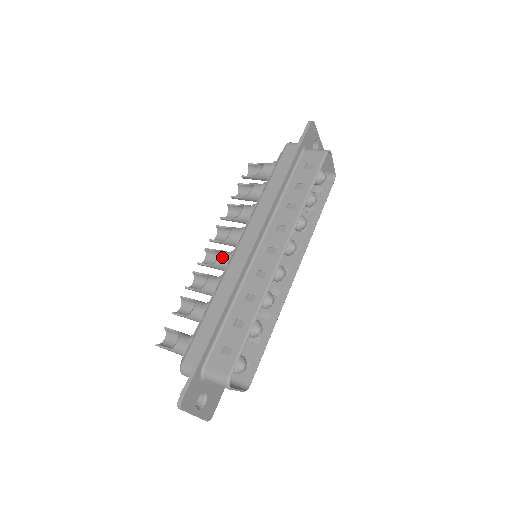
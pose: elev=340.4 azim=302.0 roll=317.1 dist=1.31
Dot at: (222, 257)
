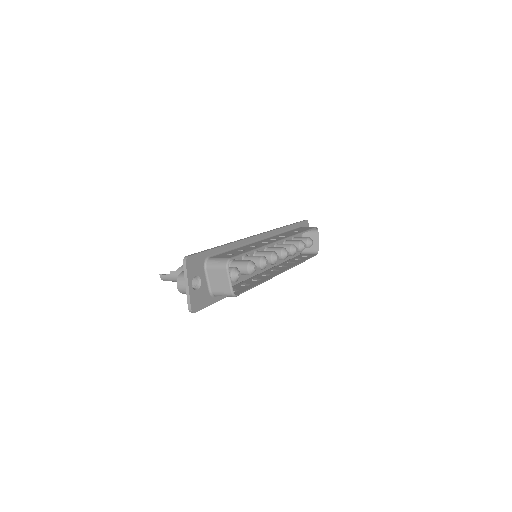
Dot at: occluded
